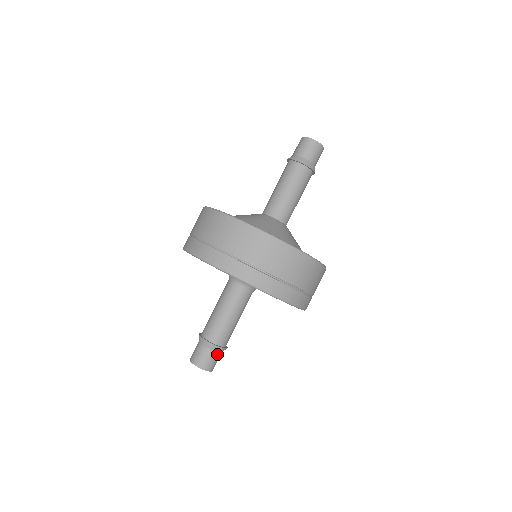
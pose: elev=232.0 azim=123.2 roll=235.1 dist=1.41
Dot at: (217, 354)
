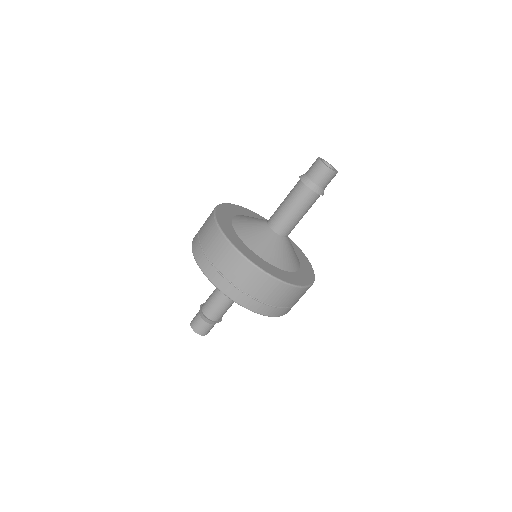
Dot at: occluded
